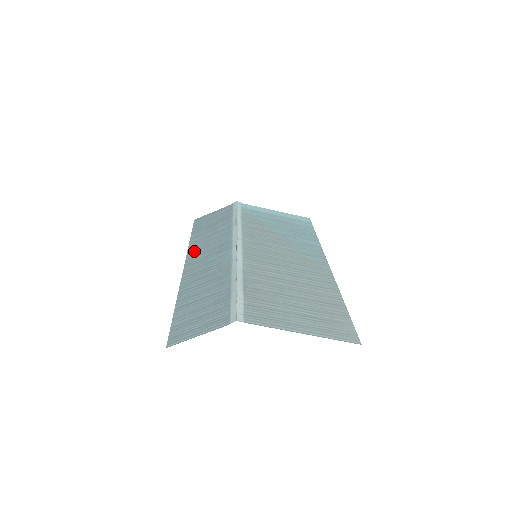
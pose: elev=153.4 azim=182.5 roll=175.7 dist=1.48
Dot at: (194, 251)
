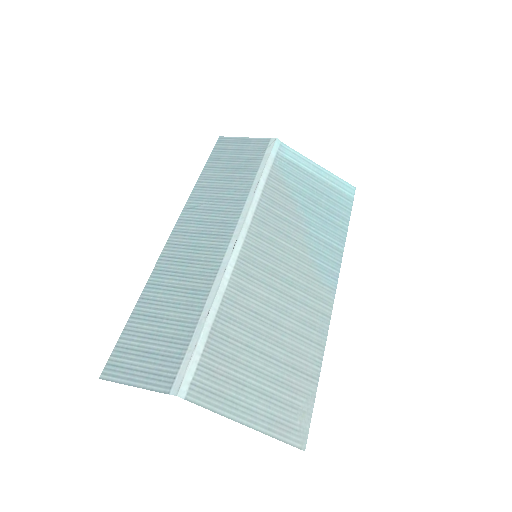
Dot at: (193, 209)
